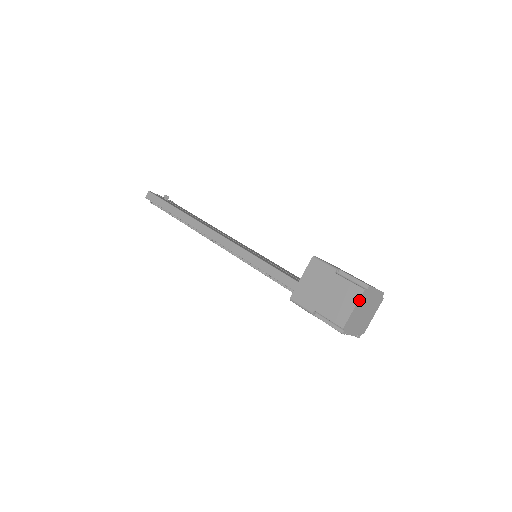
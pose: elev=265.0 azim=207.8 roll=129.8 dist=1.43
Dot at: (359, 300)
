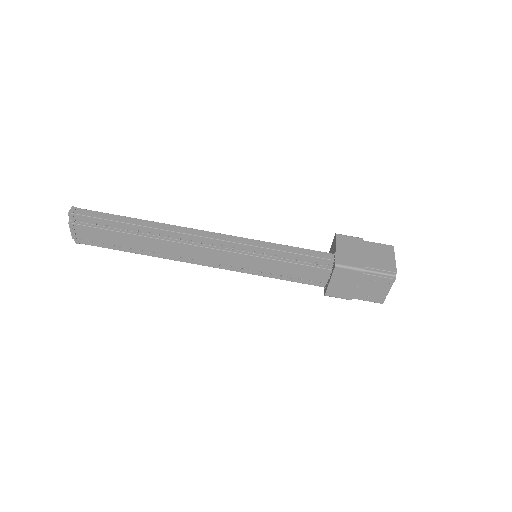
Dot at: (394, 253)
